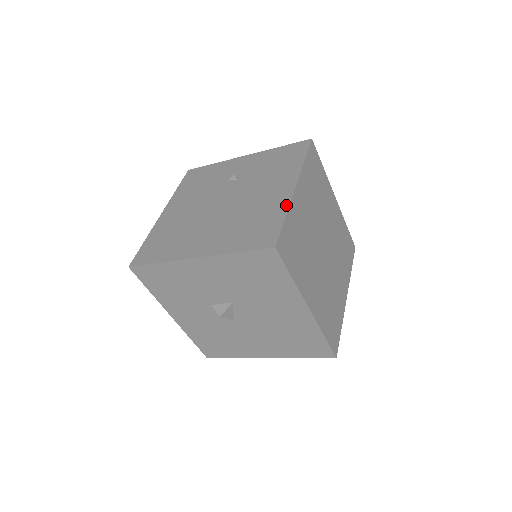
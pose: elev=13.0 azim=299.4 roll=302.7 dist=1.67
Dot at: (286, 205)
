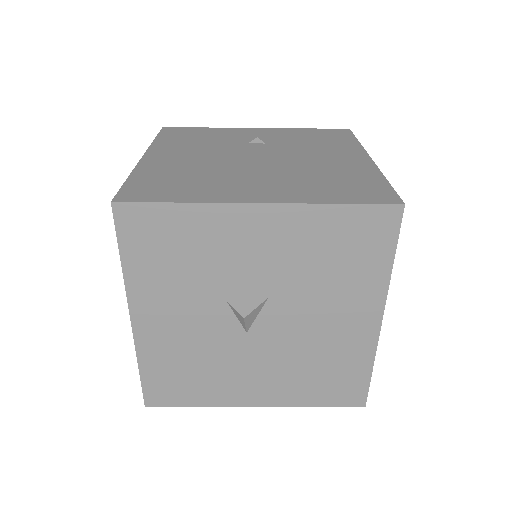
Dot at: (376, 170)
